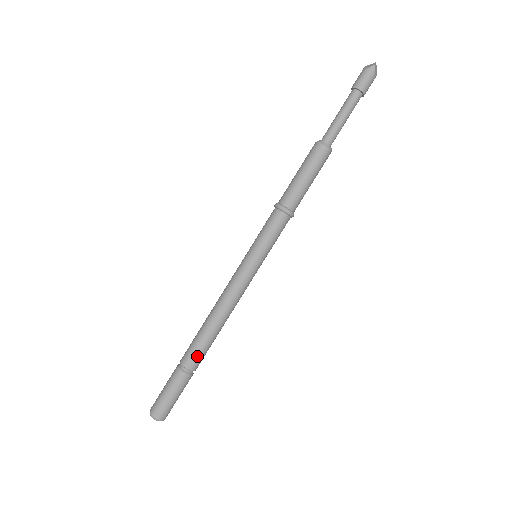
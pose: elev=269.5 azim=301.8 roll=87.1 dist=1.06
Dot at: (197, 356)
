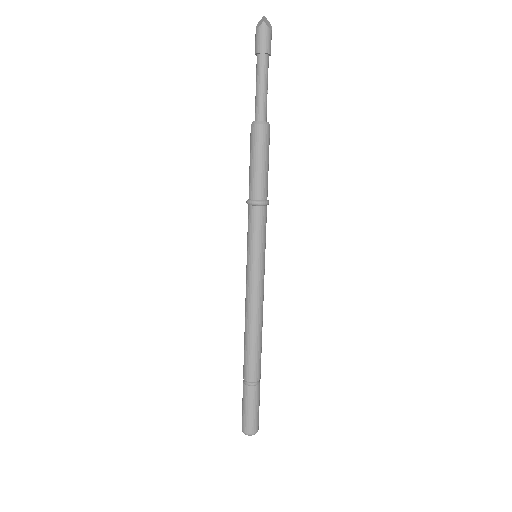
Dot at: (254, 367)
